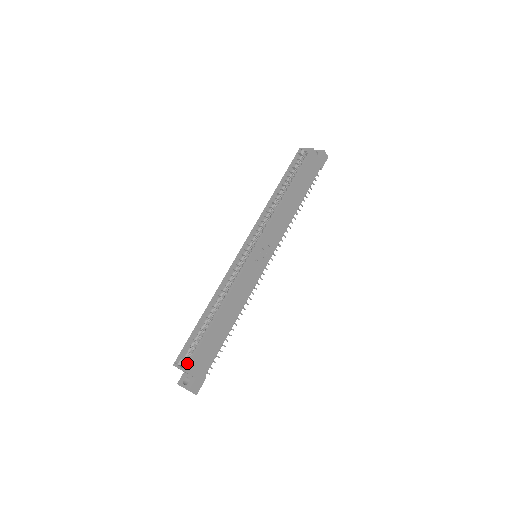
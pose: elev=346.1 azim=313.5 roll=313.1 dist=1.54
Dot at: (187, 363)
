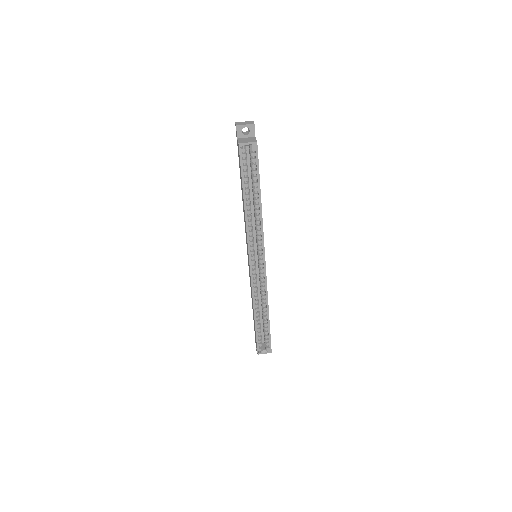
Dot at: (269, 349)
